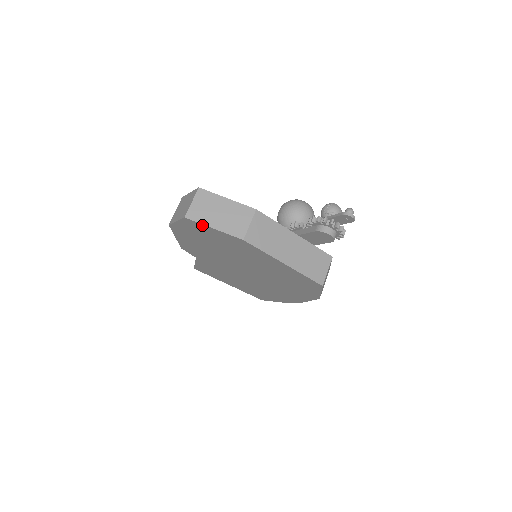
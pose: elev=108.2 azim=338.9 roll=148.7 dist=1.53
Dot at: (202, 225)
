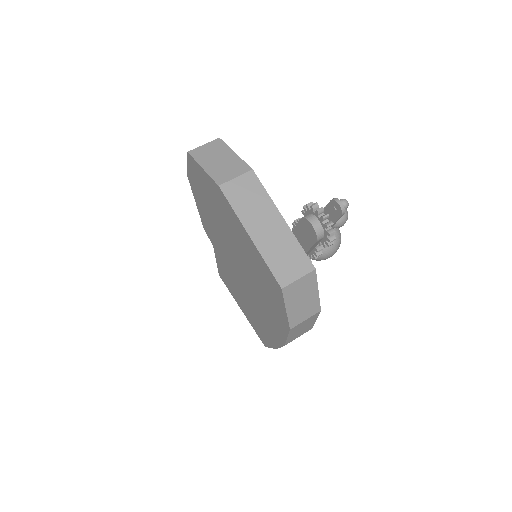
Dot at: (197, 164)
